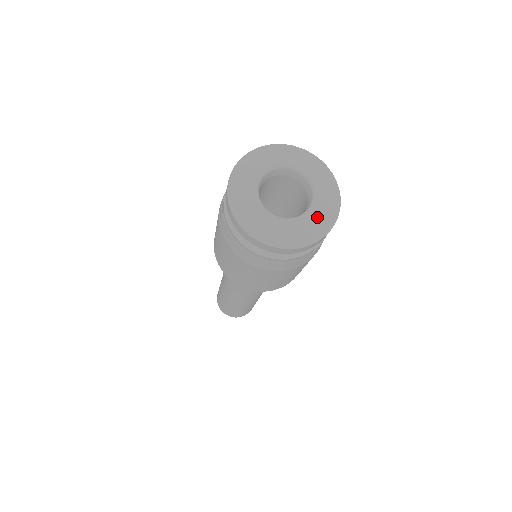
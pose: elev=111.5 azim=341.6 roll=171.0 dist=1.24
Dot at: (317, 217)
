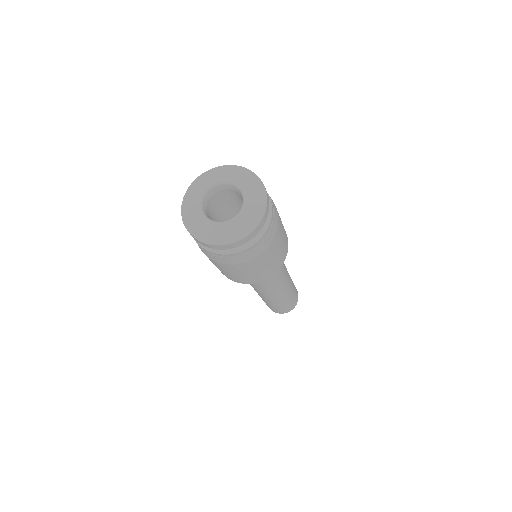
Dot at: (229, 229)
